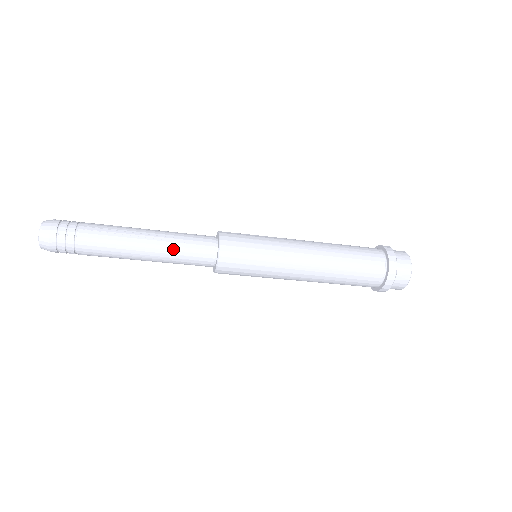
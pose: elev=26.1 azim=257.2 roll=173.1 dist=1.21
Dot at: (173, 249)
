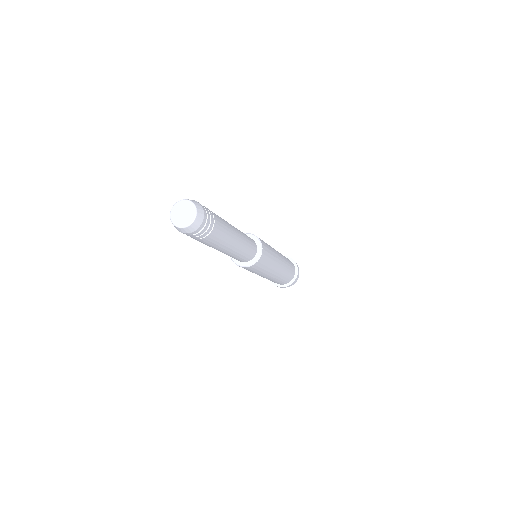
Dot at: (234, 256)
